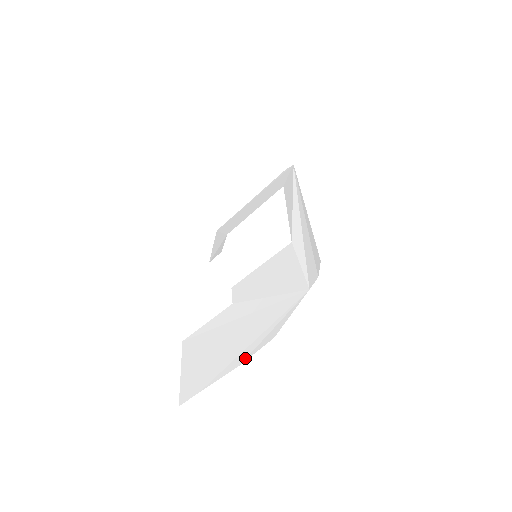
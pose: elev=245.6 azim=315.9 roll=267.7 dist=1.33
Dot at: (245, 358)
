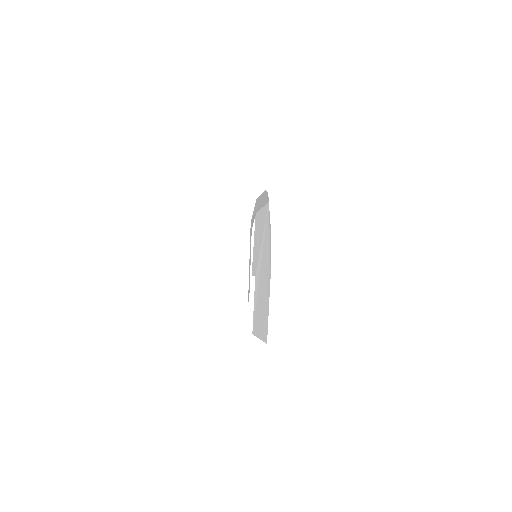
Dot at: (270, 267)
